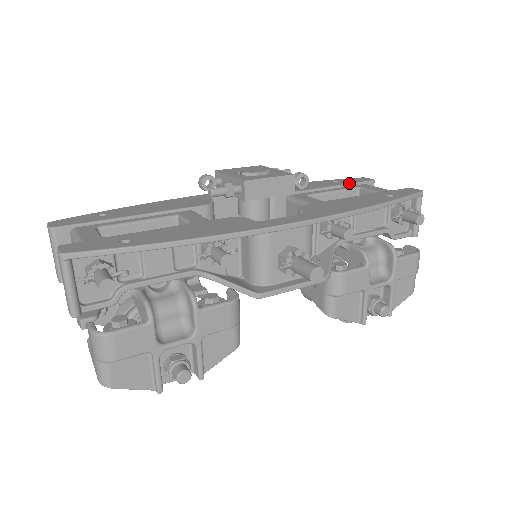
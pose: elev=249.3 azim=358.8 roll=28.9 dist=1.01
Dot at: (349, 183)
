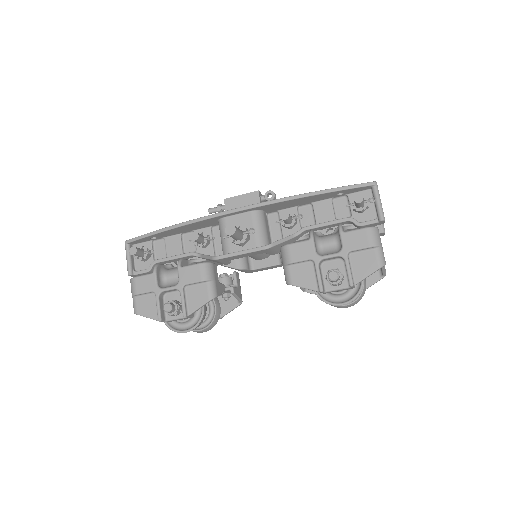
Dot at: occluded
